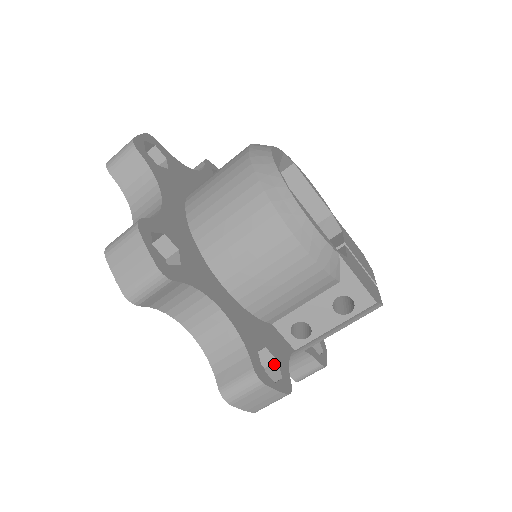
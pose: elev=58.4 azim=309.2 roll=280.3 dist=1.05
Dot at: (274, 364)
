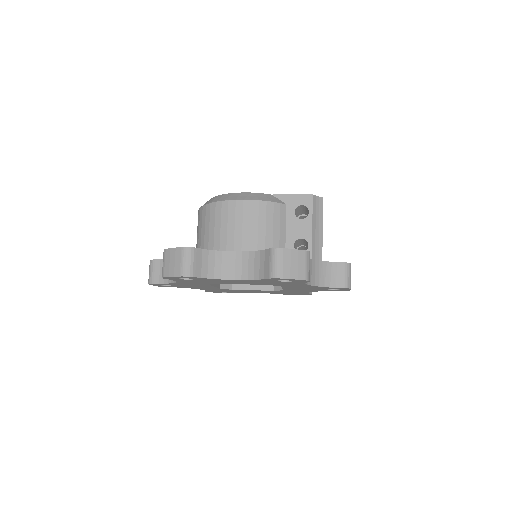
Dot at: occluded
